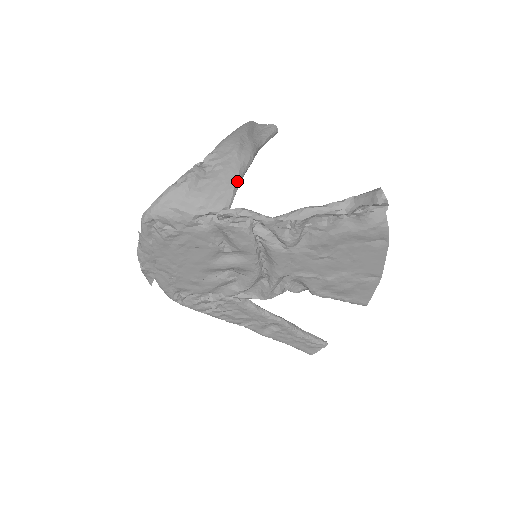
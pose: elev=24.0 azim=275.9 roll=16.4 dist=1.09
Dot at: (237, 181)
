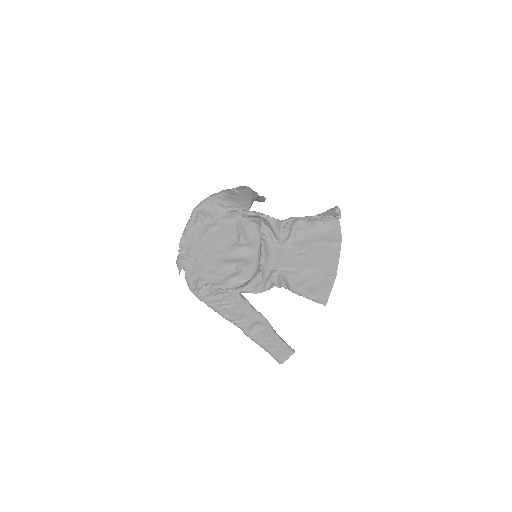
Dot at: (252, 200)
